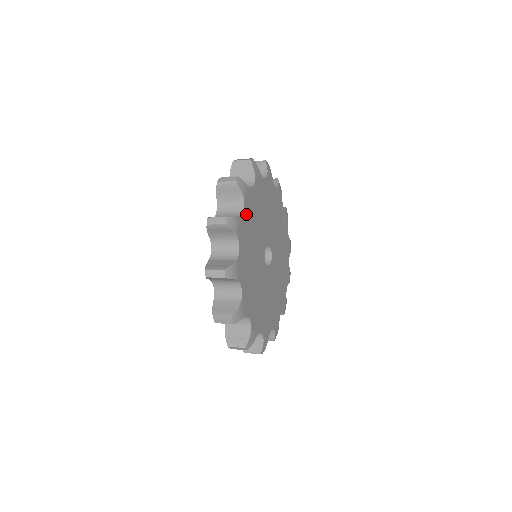
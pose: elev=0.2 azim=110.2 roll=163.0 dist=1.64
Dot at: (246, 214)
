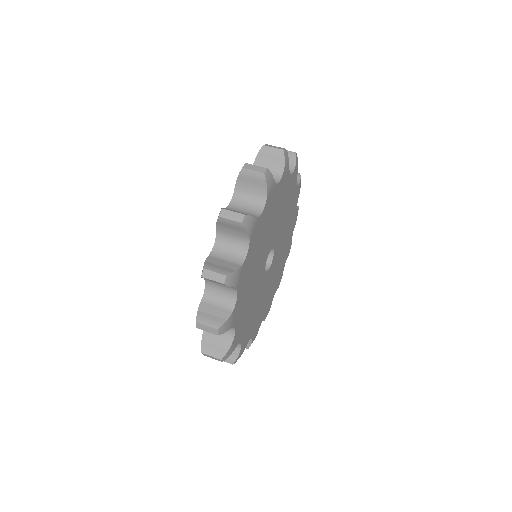
Dot at: (238, 322)
